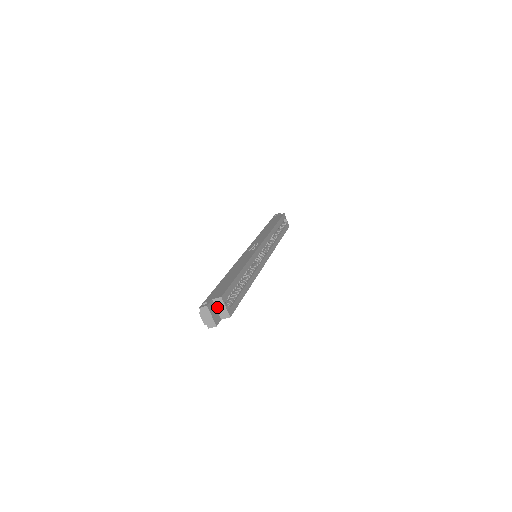
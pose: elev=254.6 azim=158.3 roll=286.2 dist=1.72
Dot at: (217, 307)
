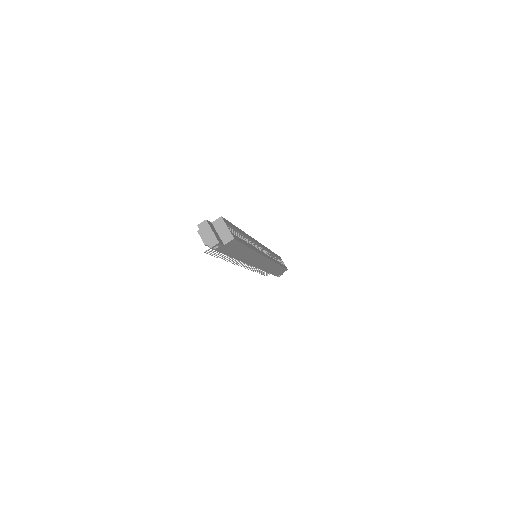
Dot at: (218, 230)
